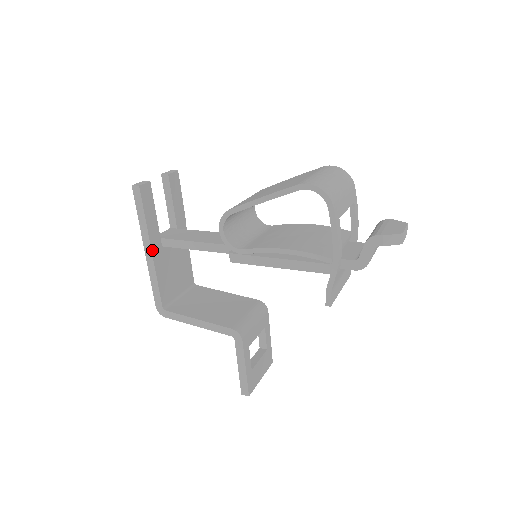
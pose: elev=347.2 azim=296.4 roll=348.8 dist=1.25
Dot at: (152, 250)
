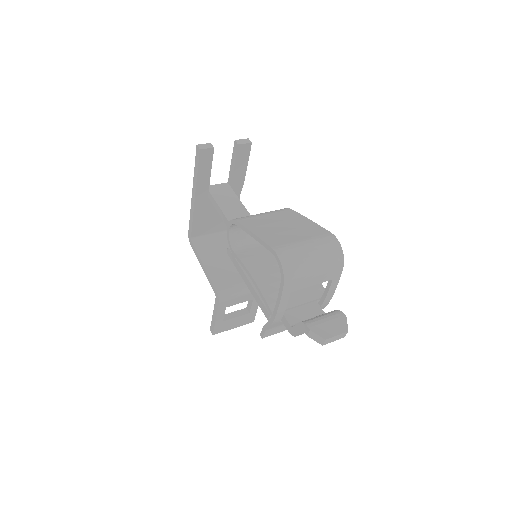
Dot at: (196, 197)
